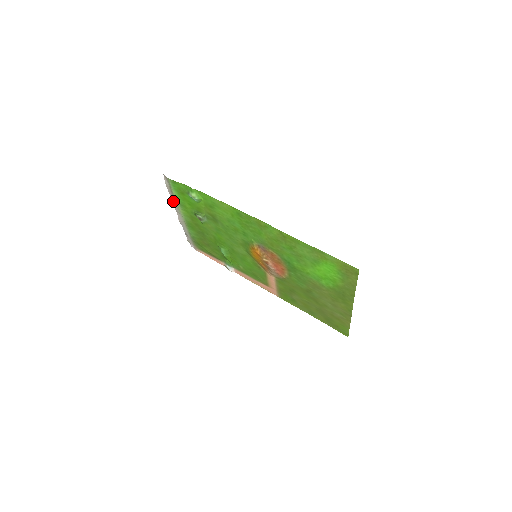
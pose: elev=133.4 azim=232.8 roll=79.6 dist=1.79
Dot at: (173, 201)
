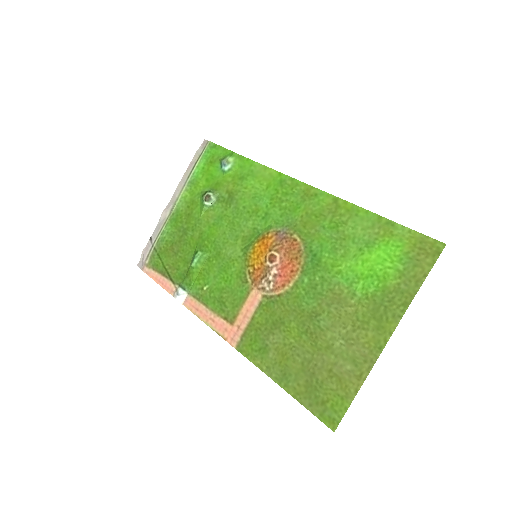
Dot at: (183, 179)
